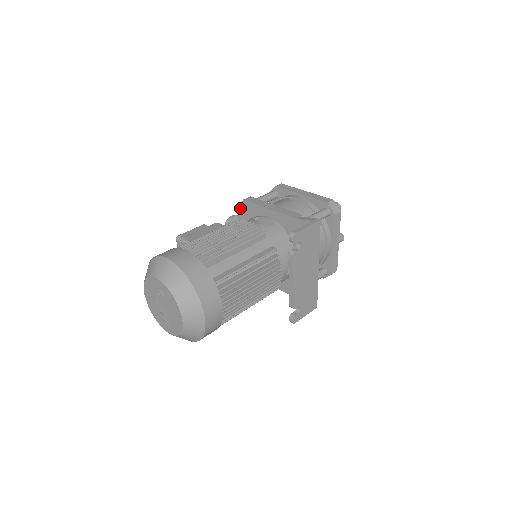
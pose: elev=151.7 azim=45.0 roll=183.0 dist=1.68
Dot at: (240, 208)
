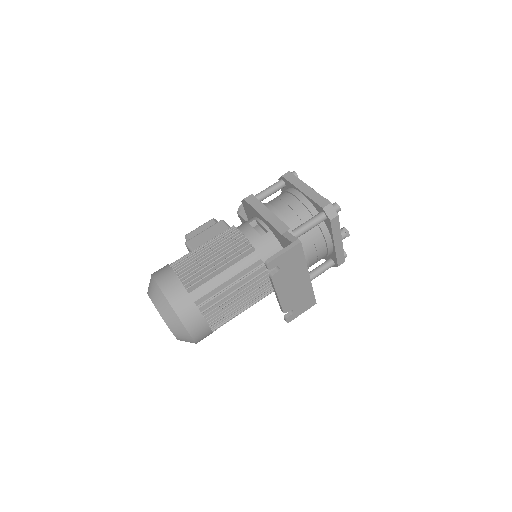
Dot at: (243, 204)
